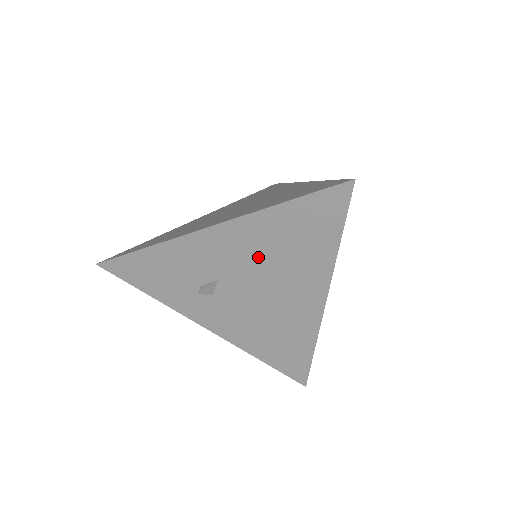
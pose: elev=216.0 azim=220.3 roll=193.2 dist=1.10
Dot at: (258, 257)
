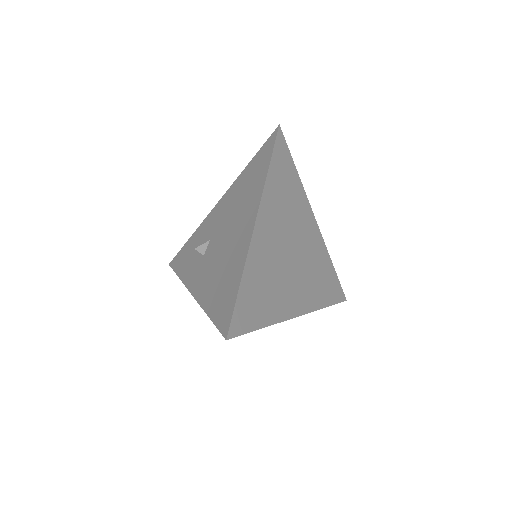
Dot at: (232, 207)
